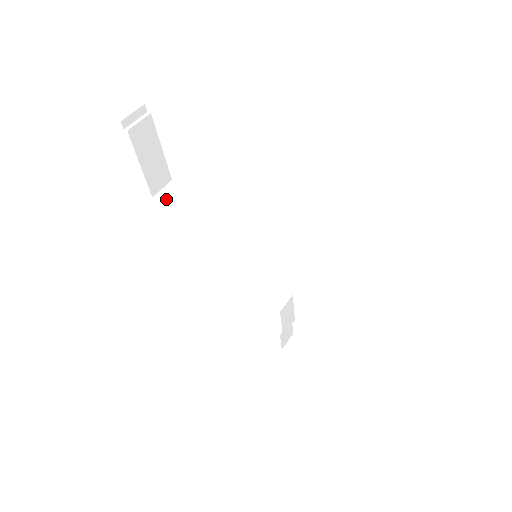
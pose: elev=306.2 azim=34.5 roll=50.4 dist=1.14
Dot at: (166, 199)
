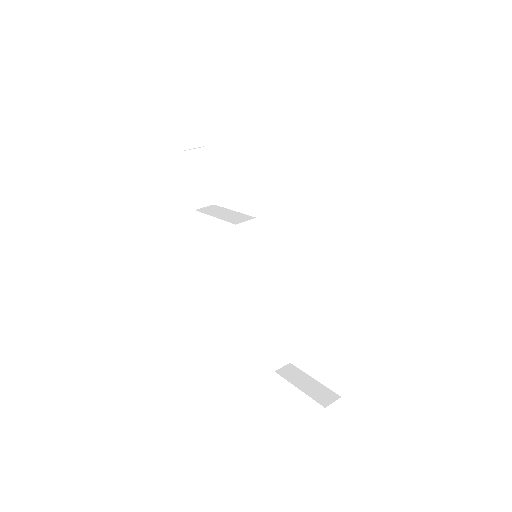
Dot at: (203, 211)
